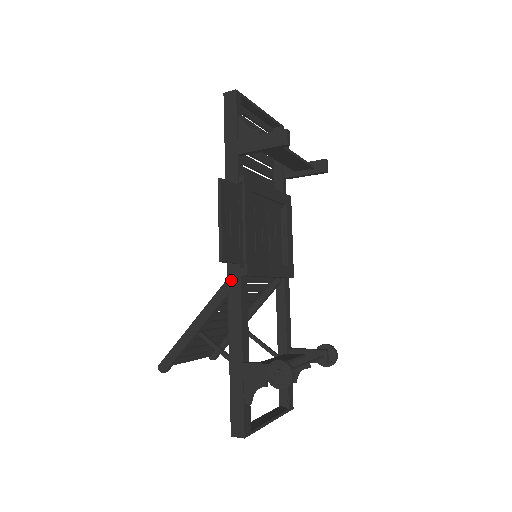
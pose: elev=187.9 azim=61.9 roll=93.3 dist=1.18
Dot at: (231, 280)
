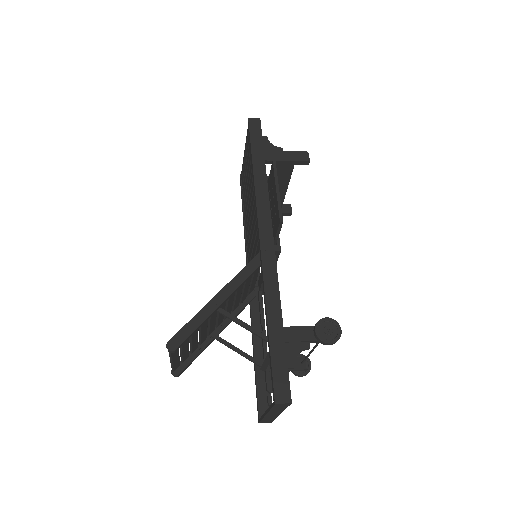
Dot at: (265, 254)
